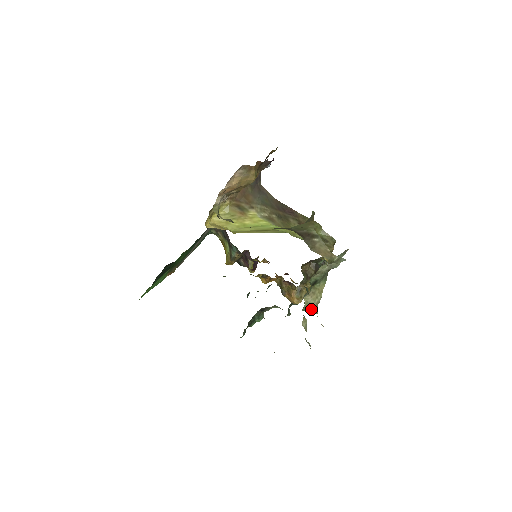
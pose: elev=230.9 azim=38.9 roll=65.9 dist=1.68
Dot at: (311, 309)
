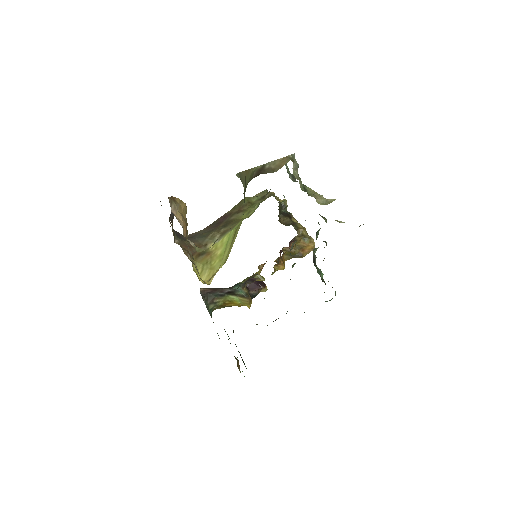
Dot at: occluded
